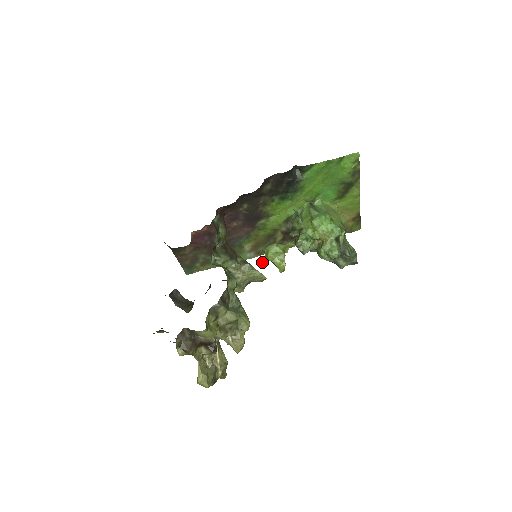
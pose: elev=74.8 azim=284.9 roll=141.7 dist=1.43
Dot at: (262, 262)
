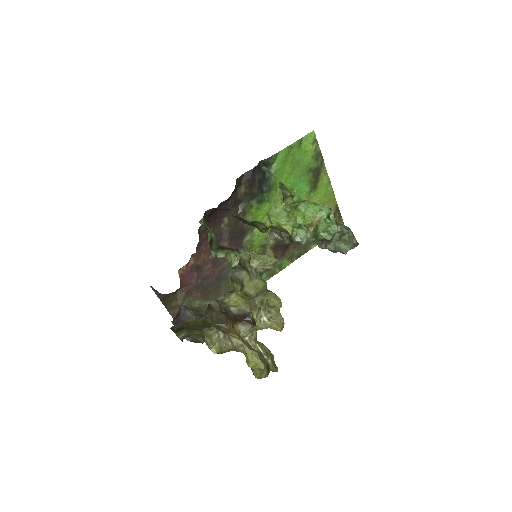
Dot at: (268, 224)
